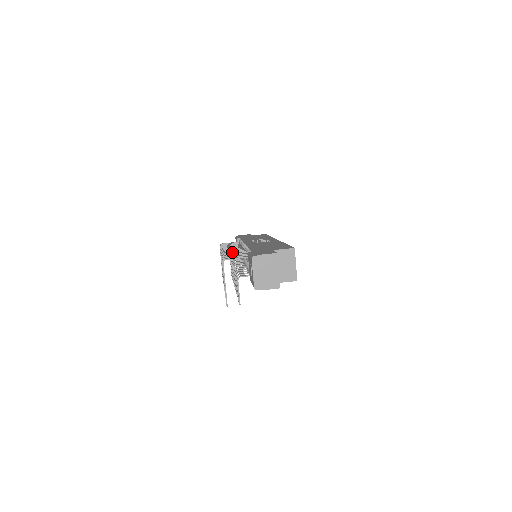
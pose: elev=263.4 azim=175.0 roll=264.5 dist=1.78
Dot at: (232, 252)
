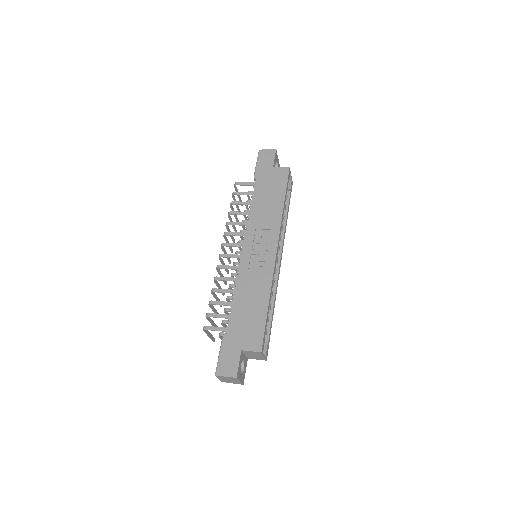
Dot at: (223, 280)
